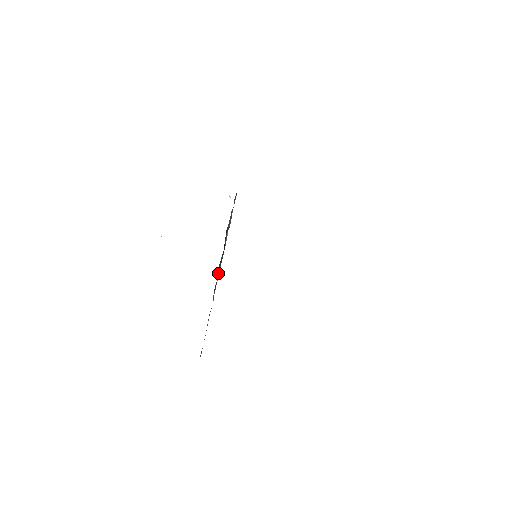
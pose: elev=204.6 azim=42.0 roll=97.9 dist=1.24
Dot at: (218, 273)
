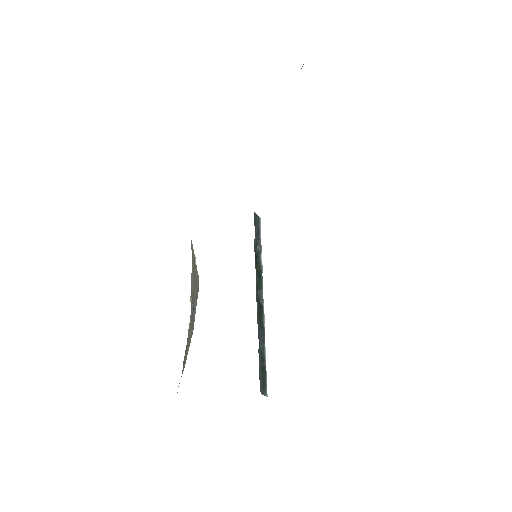
Dot at: (261, 299)
